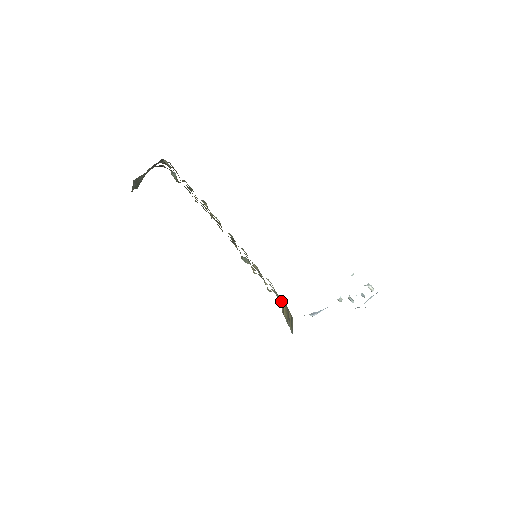
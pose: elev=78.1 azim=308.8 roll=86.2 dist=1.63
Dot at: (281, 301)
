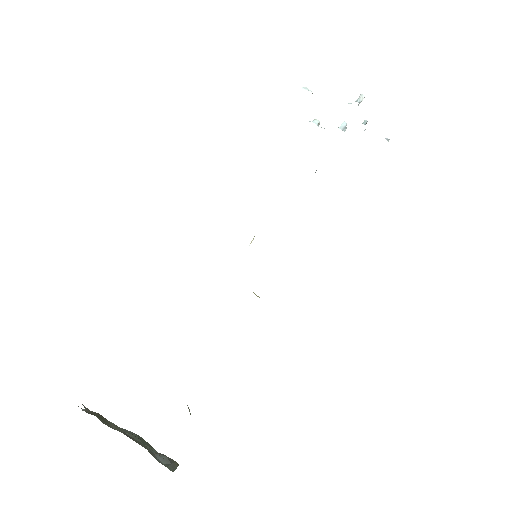
Dot at: occluded
